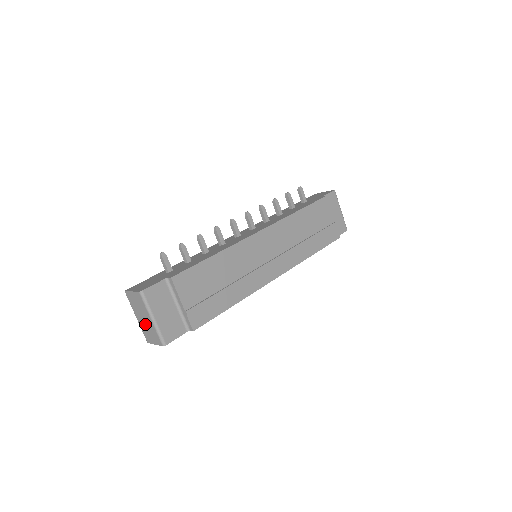
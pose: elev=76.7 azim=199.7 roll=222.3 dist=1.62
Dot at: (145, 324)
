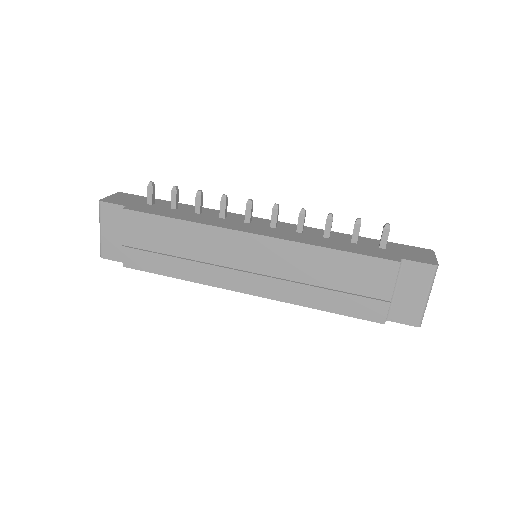
Dot at: occluded
